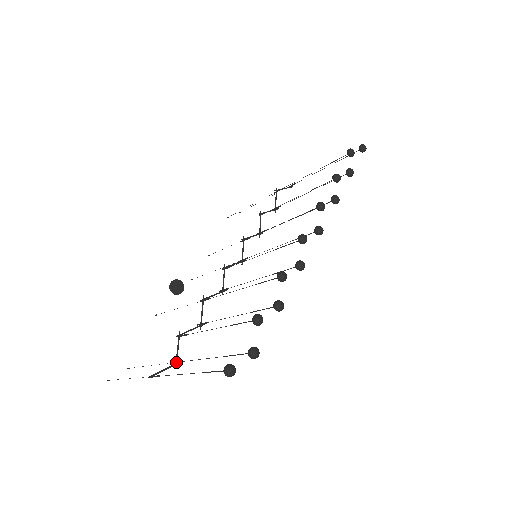
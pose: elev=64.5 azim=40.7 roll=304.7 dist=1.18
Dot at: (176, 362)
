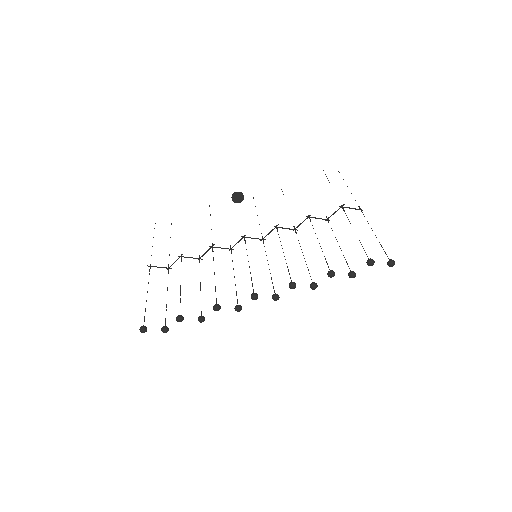
Dot at: (168, 268)
